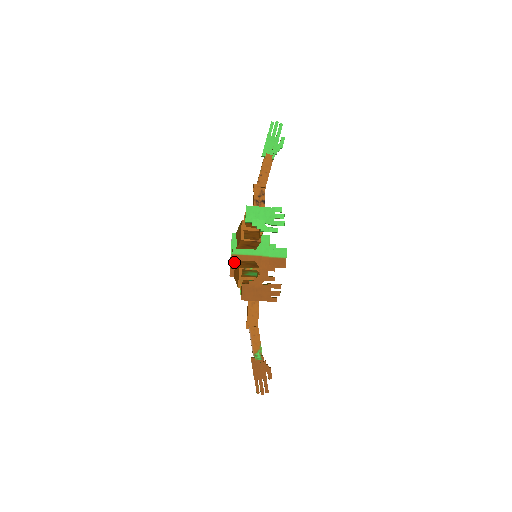
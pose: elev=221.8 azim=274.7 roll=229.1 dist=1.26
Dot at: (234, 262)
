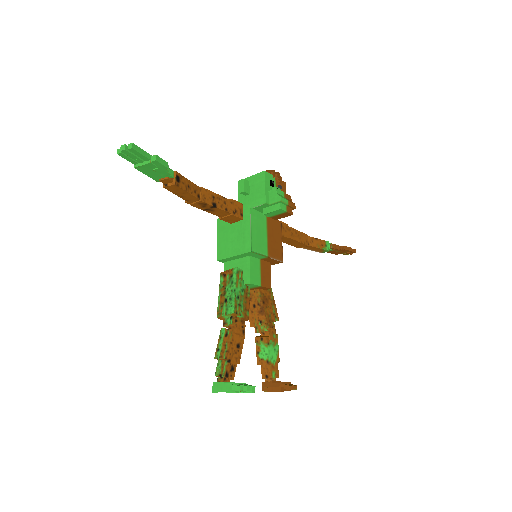
Dot at: occluded
